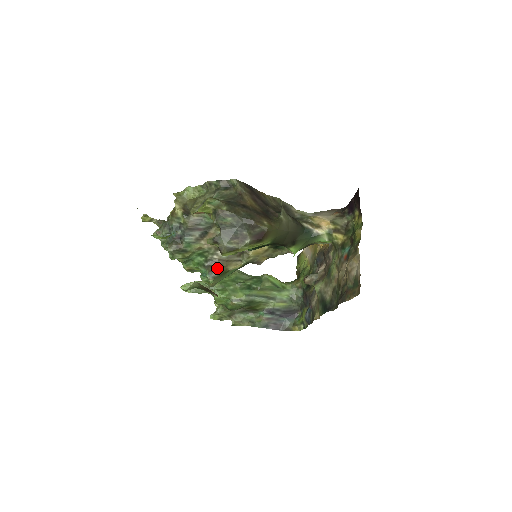
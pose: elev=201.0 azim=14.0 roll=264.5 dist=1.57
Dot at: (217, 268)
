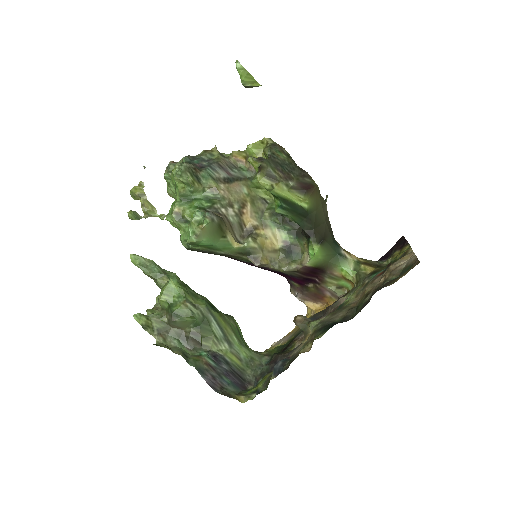
Dot at: (220, 217)
